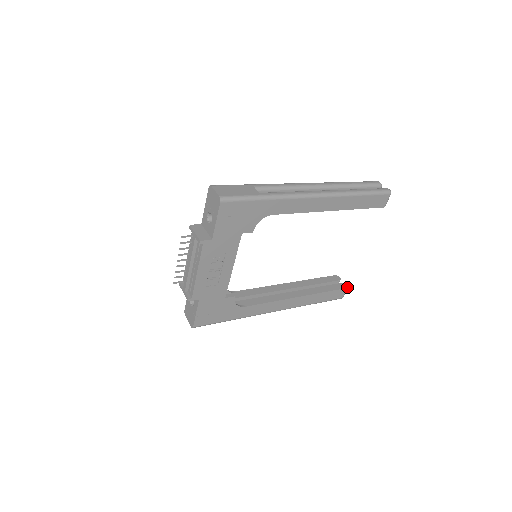
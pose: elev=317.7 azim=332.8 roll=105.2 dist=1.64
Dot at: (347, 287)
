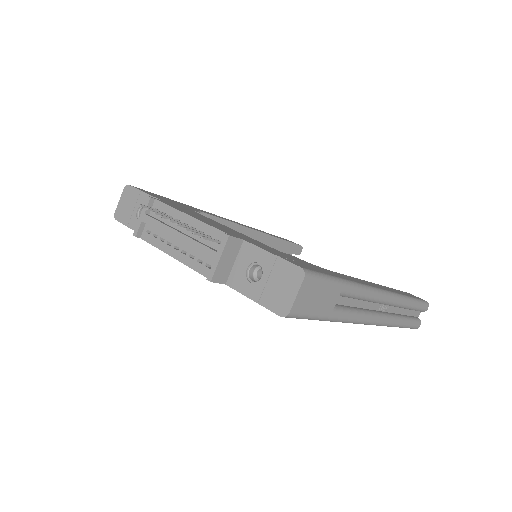
Dot at: occluded
